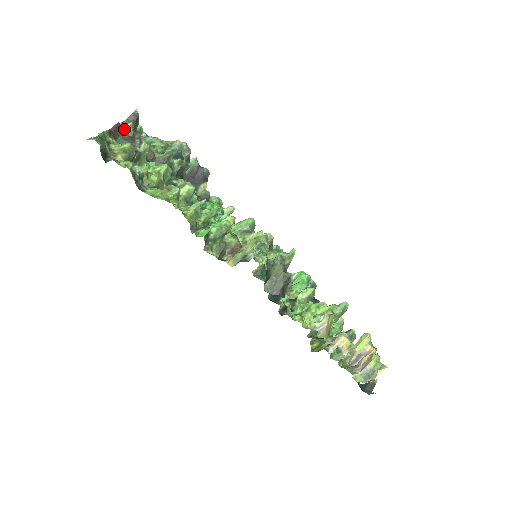
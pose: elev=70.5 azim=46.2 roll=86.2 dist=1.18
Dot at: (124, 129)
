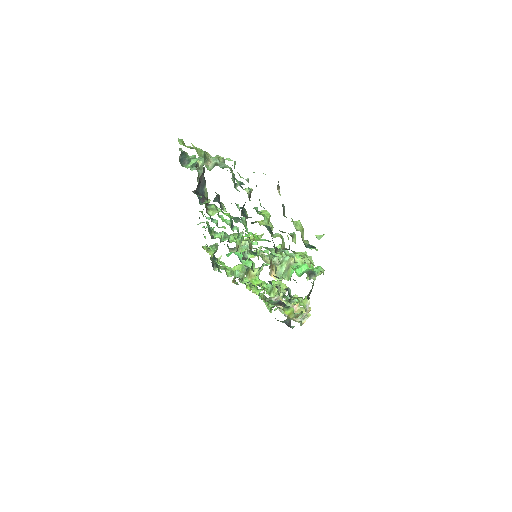
Dot at: occluded
